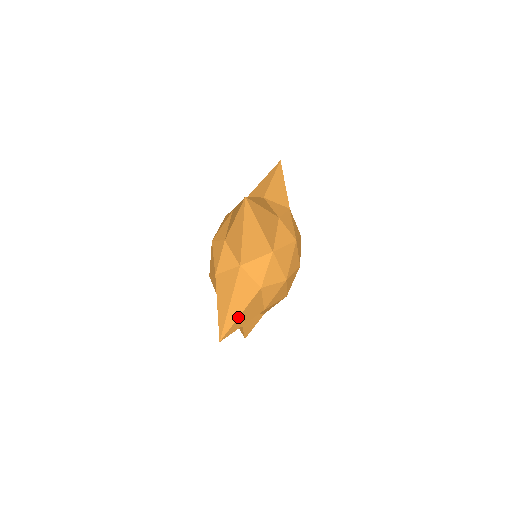
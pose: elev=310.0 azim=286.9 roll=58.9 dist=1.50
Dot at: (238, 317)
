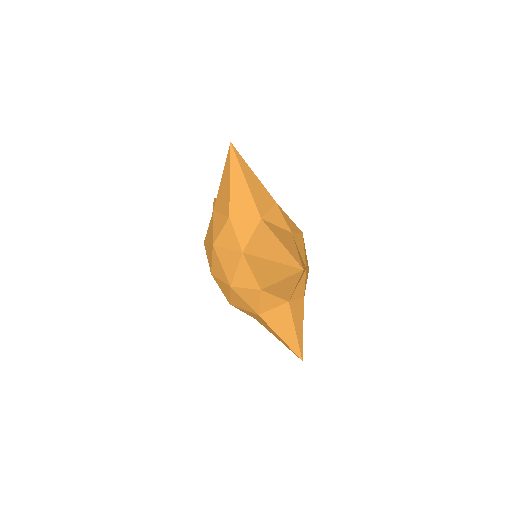
Dot at: (297, 252)
